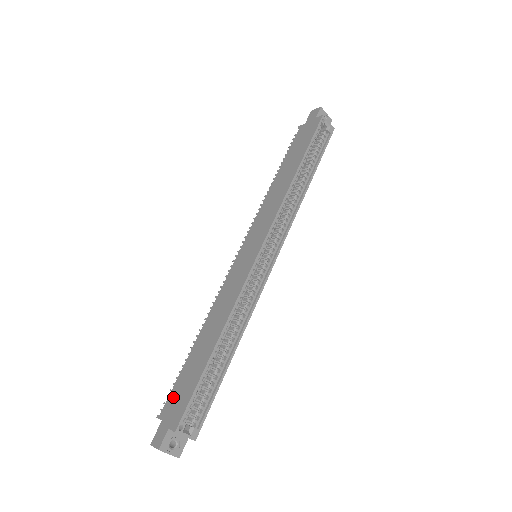
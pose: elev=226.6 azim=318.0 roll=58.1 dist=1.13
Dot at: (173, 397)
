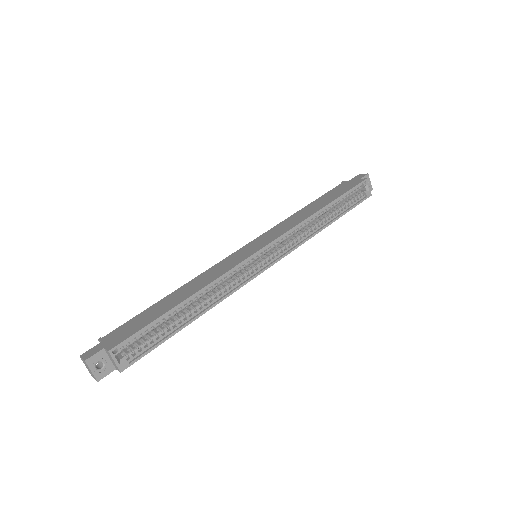
Dot at: (122, 328)
